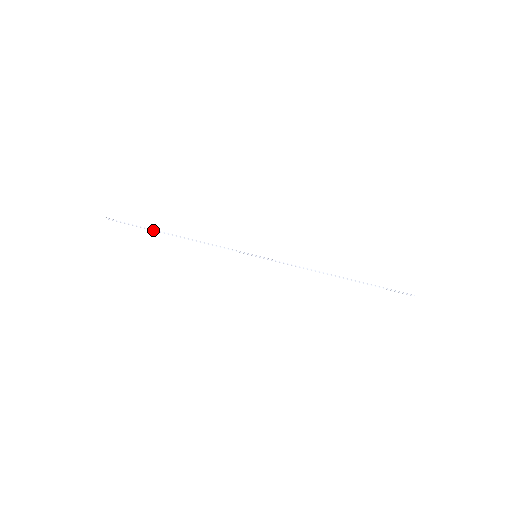
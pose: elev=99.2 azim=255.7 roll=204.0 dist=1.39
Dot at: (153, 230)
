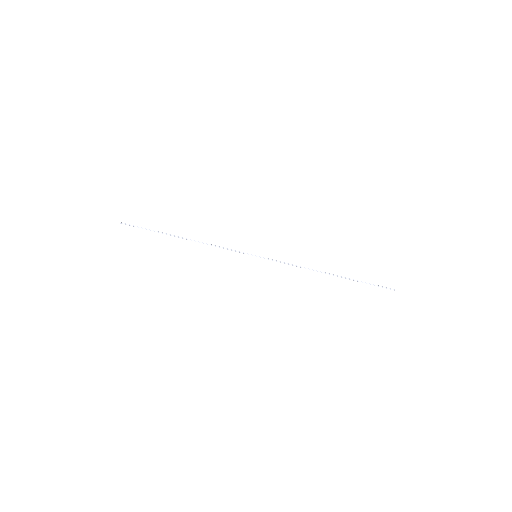
Dot at: (164, 233)
